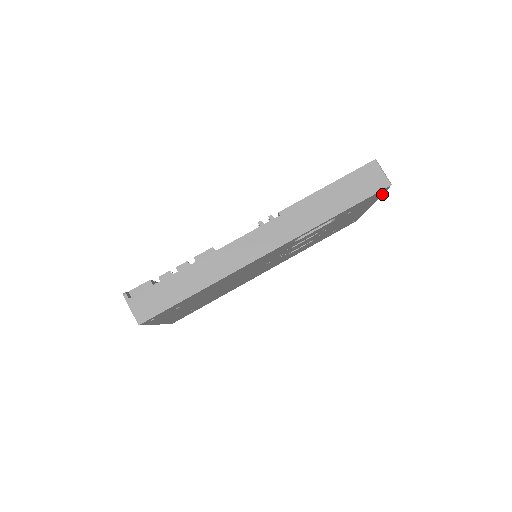
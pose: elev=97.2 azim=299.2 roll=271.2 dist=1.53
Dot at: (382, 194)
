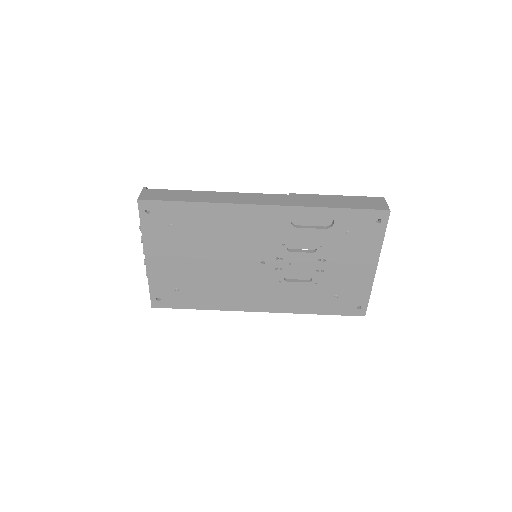
Dot at: (384, 236)
